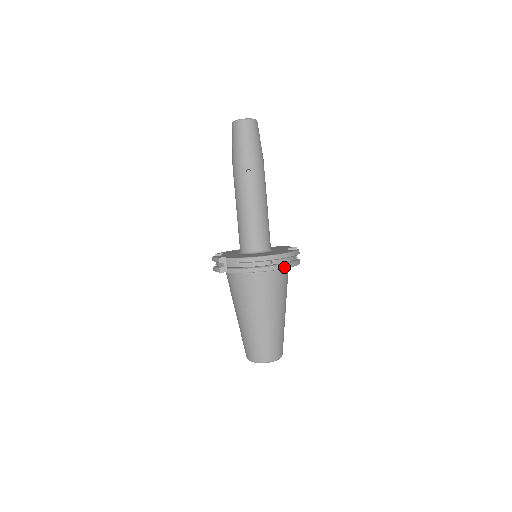
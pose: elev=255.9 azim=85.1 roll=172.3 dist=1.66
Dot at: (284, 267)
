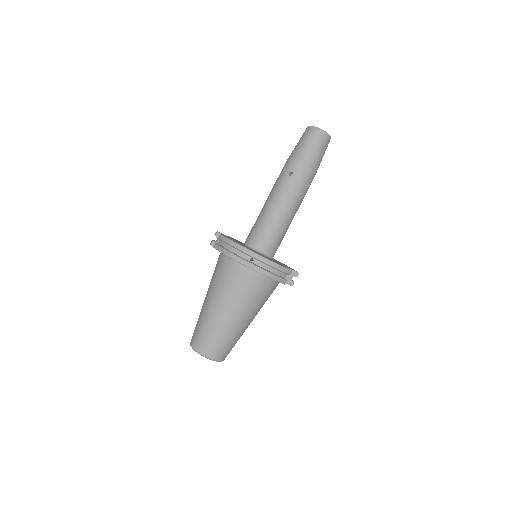
Dot at: (261, 272)
